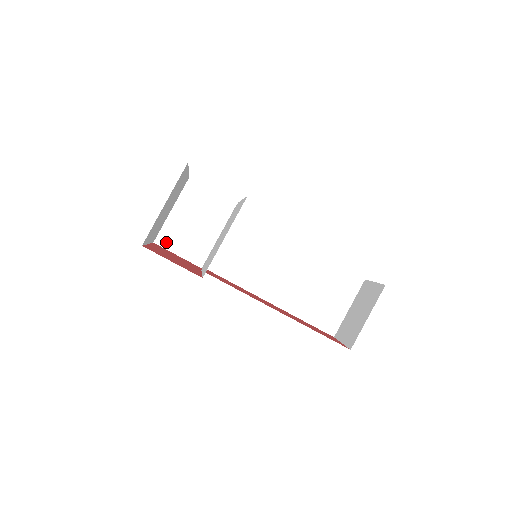
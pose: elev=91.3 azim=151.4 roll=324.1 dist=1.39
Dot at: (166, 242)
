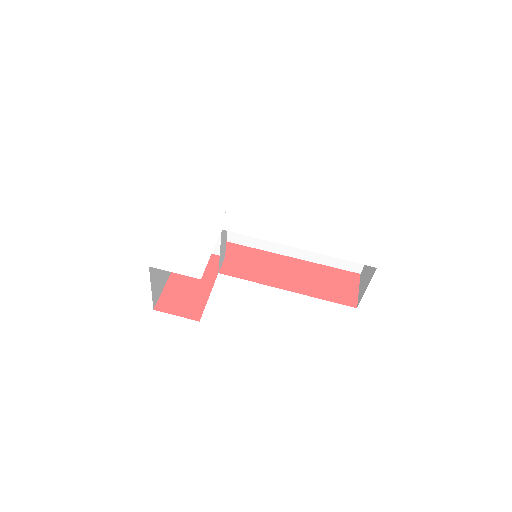
Dot at: occluded
